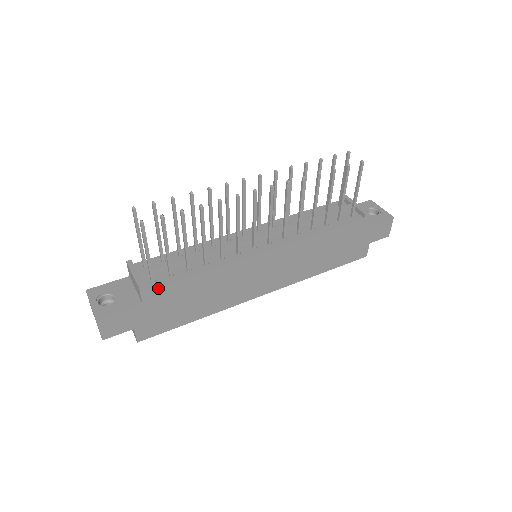
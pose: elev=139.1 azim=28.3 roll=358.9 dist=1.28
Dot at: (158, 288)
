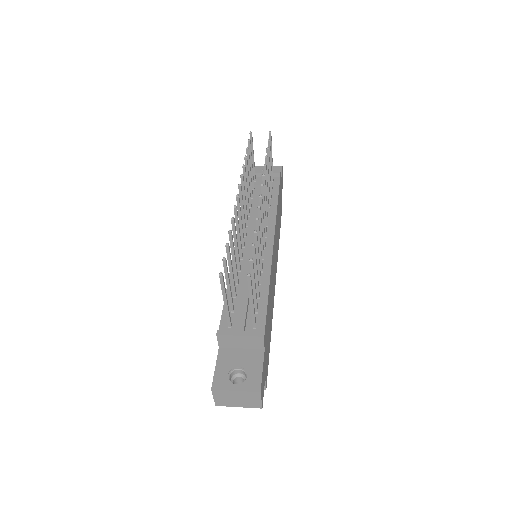
Dot at: (265, 326)
